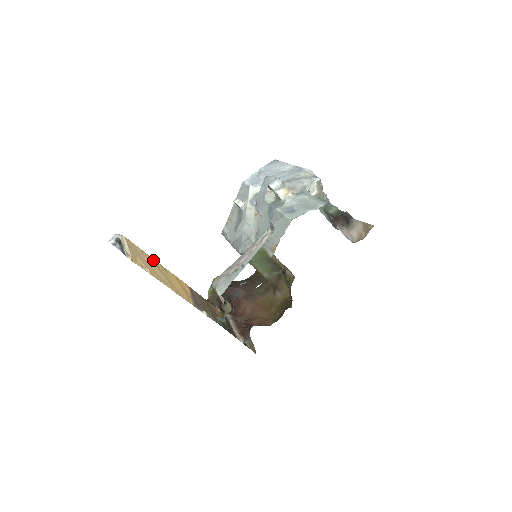
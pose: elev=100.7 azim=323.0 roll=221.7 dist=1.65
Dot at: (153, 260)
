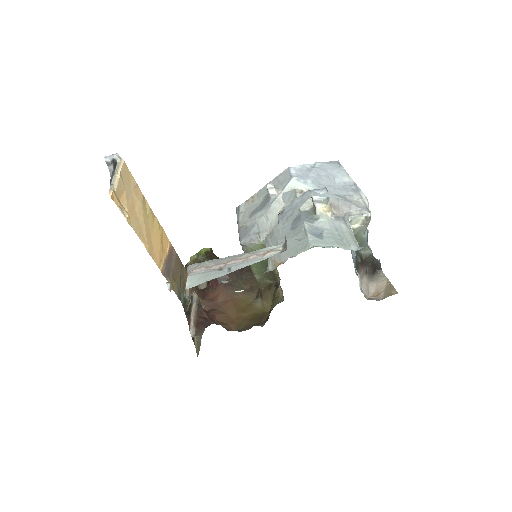
Dot at: (145, 201)
